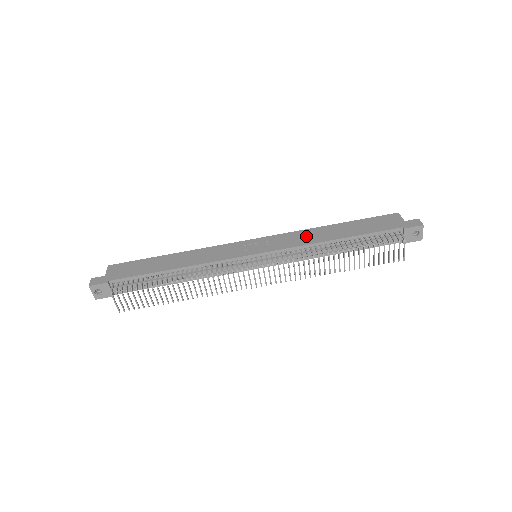
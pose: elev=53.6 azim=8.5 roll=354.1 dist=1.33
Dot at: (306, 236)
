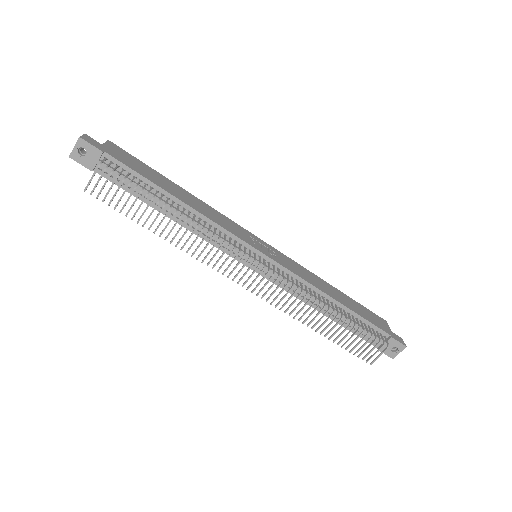
Dot at: (310, 276)
